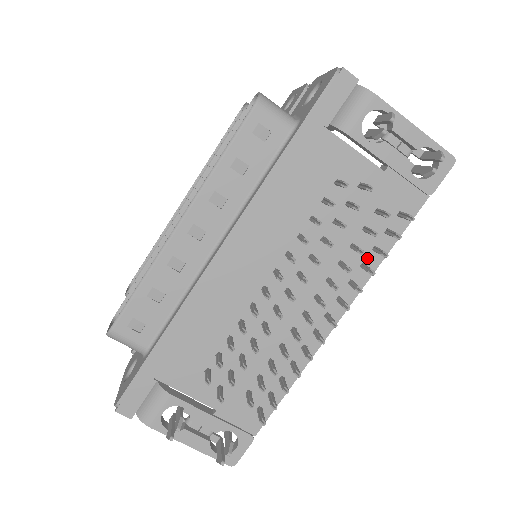
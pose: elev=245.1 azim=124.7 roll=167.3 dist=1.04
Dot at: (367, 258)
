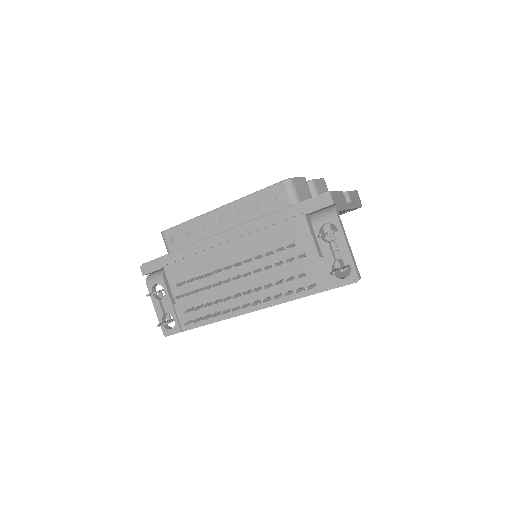
Dot at: occluded
